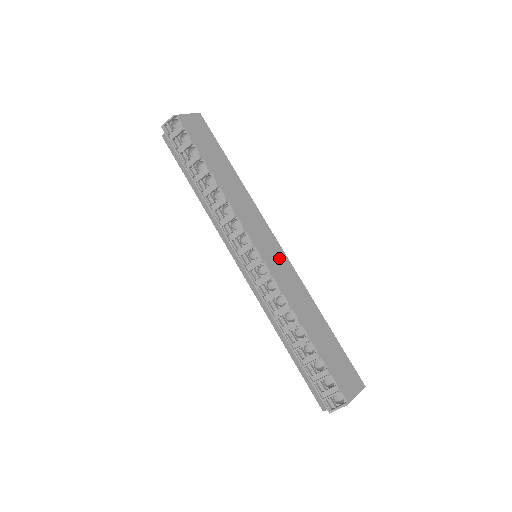
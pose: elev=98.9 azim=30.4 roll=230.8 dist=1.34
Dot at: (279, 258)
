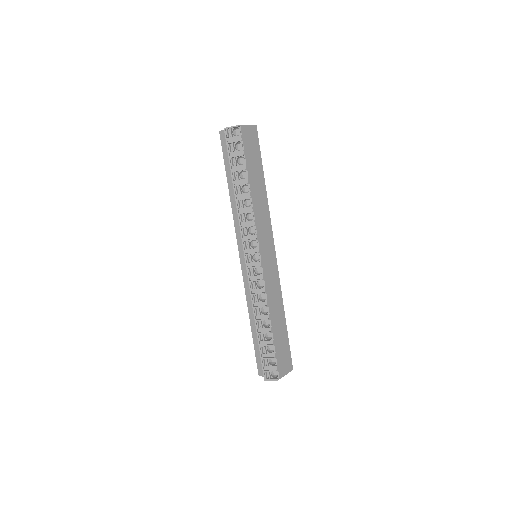
Dot at: (272, 265)
